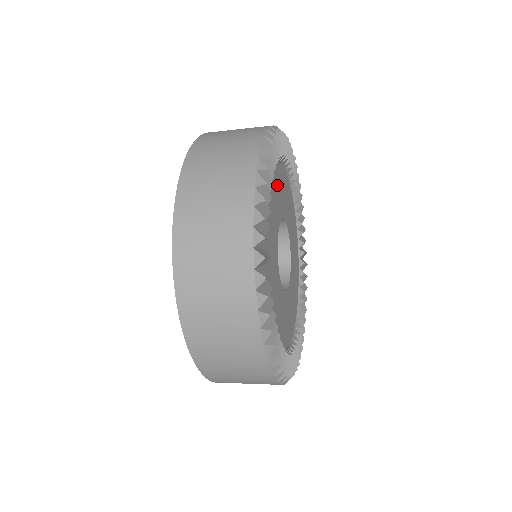
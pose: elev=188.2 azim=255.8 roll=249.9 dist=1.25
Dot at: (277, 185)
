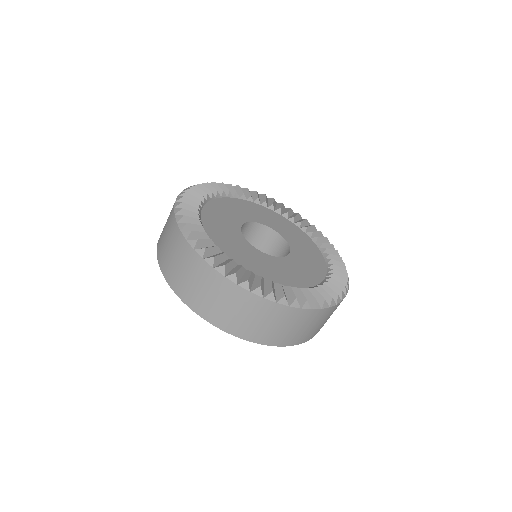
Dot at: (236, 206)
